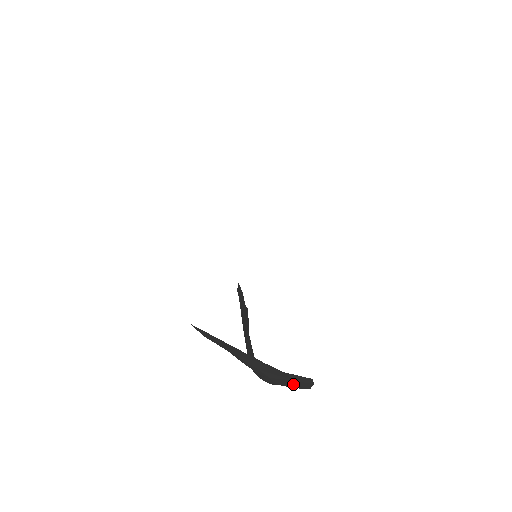
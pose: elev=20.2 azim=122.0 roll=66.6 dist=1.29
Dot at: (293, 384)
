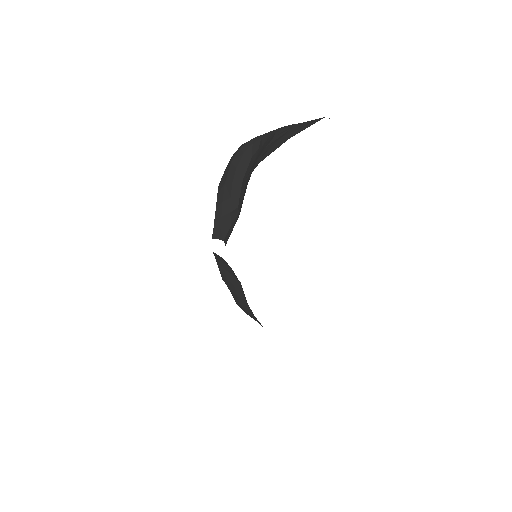
Dot at: occluded
